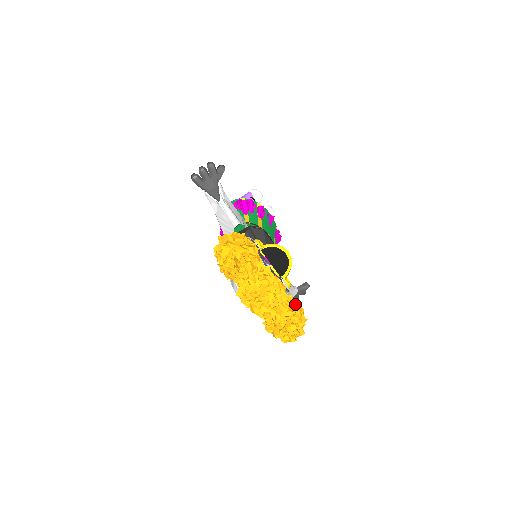
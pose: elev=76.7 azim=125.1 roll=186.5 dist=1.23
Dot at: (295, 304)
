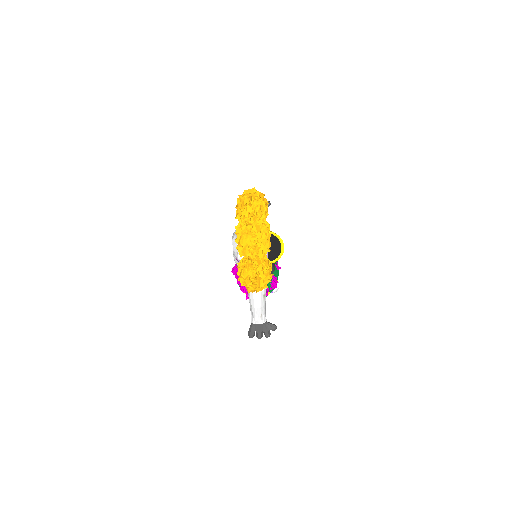
Dot at: (269, 265)
